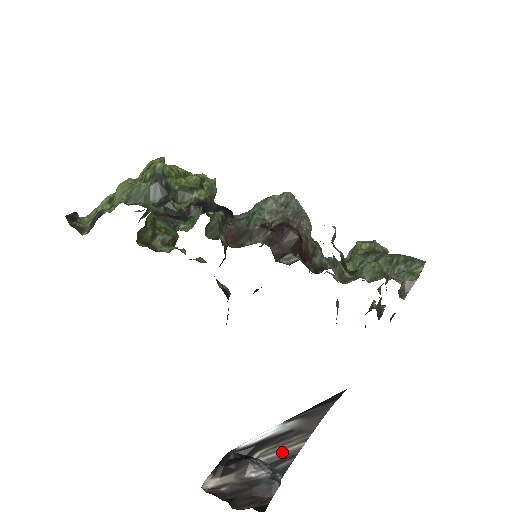
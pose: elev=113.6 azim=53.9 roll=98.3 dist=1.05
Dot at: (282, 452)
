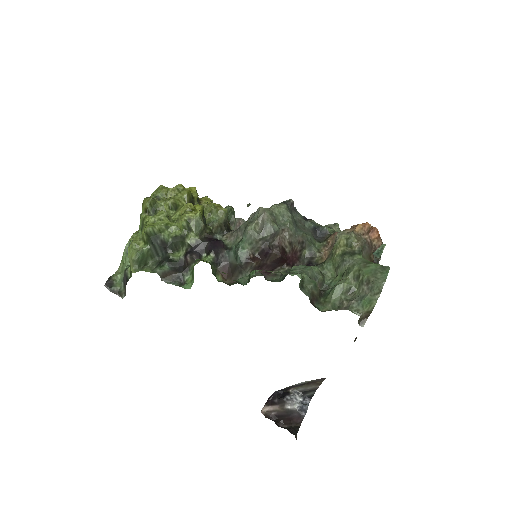
Dot at: (307, 388)
